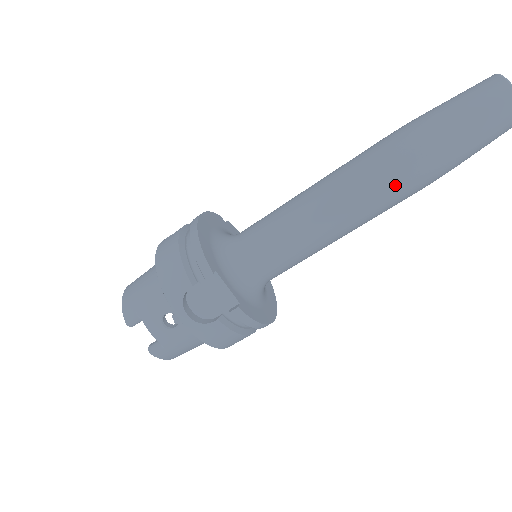
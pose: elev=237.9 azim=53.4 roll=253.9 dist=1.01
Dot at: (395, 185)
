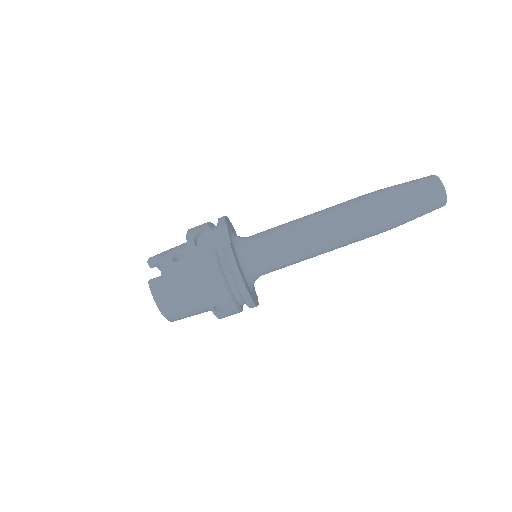
Dot at: (358, 208)
